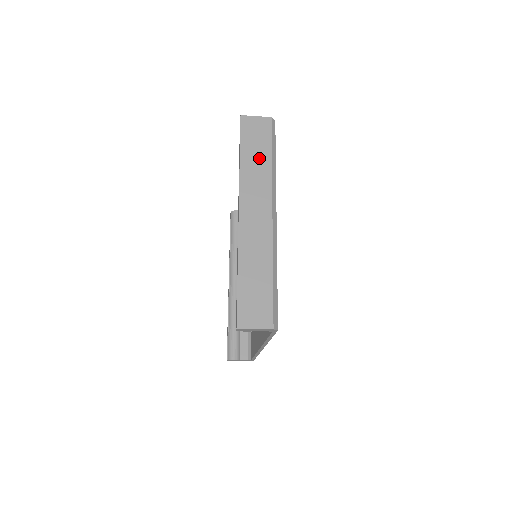
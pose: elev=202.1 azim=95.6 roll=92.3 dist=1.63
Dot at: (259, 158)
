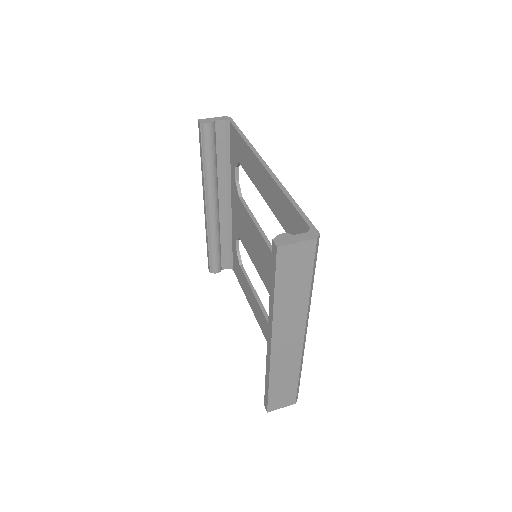
Dot at: (296, 291)
